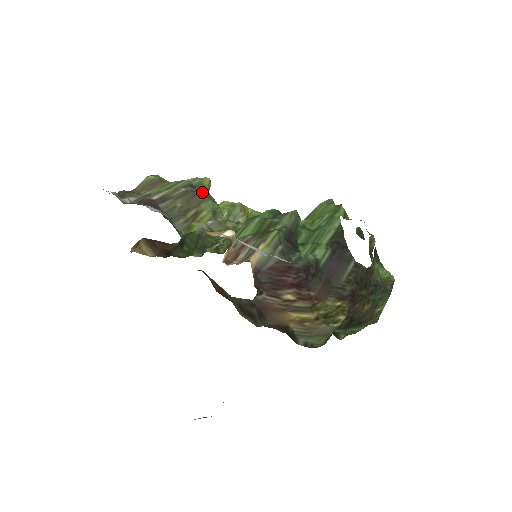
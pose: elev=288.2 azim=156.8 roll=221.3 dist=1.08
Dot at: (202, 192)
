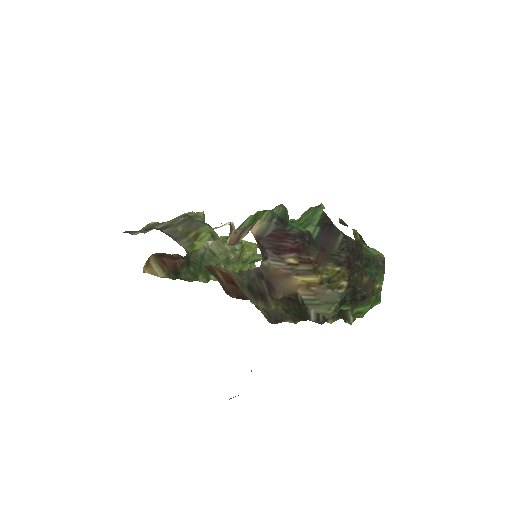
Dot at: (199, 220)
